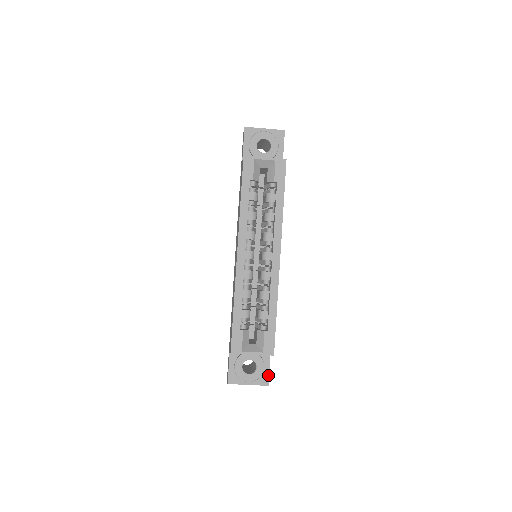
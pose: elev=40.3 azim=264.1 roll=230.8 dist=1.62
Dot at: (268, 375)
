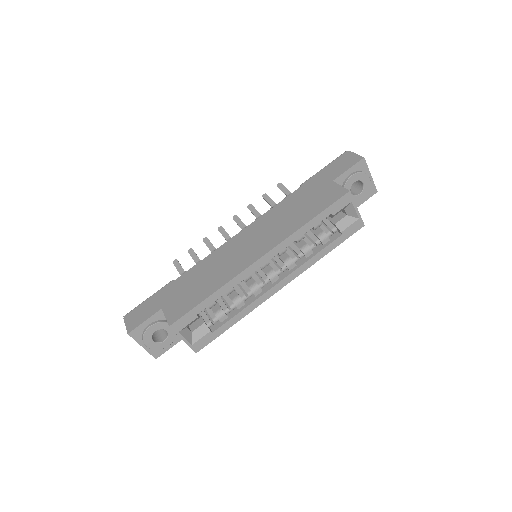
Dot at: (165, 351)
